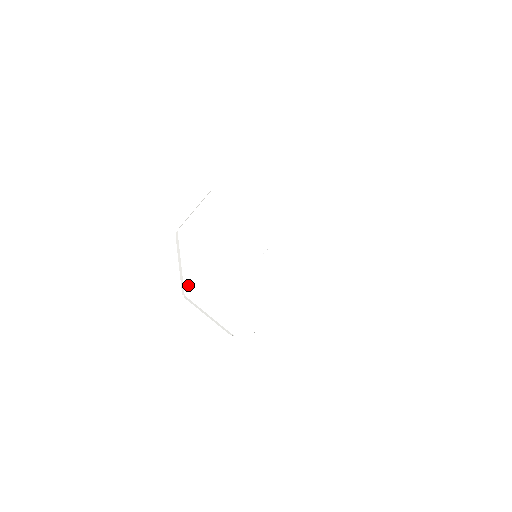
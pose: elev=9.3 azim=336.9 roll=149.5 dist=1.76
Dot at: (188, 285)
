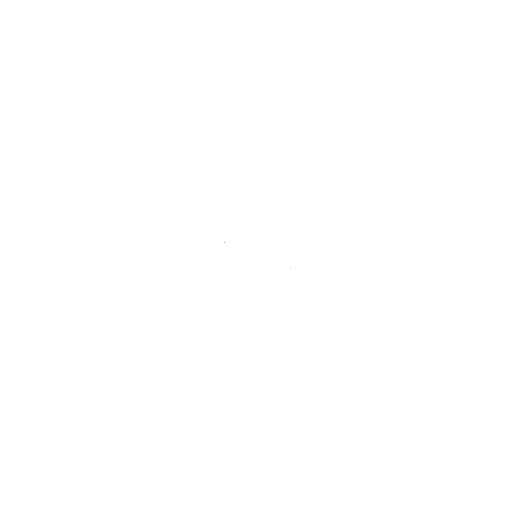
Dot at: (162, 288)
